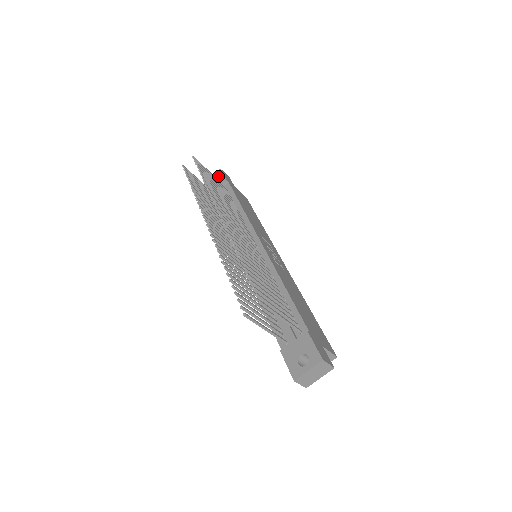
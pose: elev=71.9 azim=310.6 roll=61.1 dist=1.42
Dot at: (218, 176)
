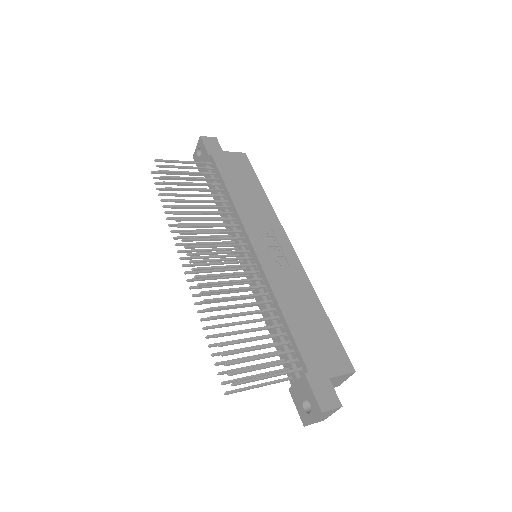
Dot at: (200, 148)
